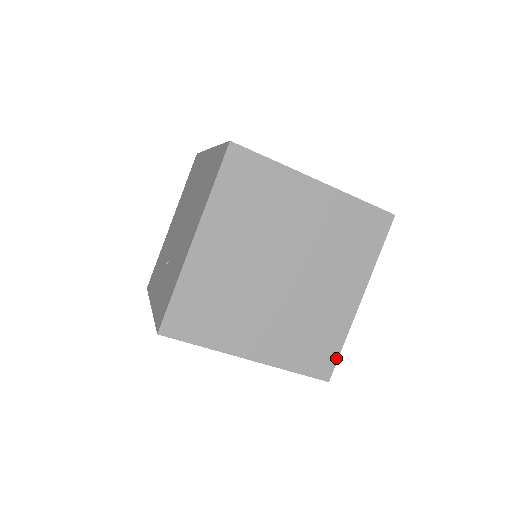
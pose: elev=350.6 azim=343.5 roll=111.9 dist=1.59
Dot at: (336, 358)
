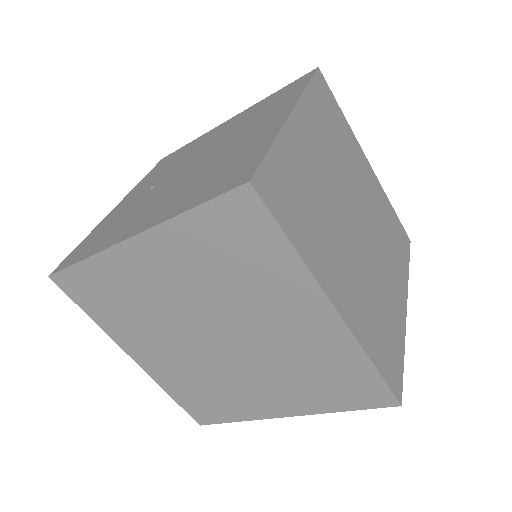
Dot at: (221, 421)
